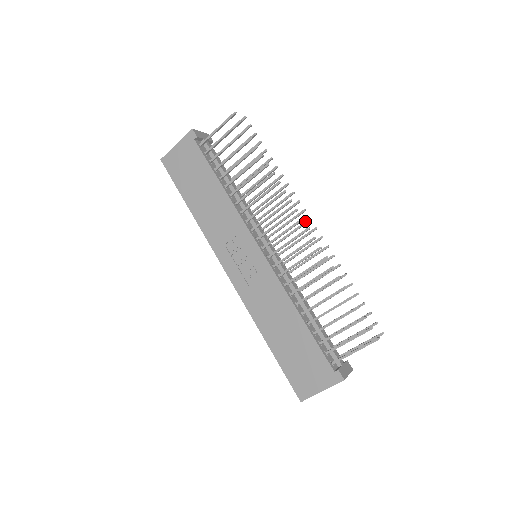
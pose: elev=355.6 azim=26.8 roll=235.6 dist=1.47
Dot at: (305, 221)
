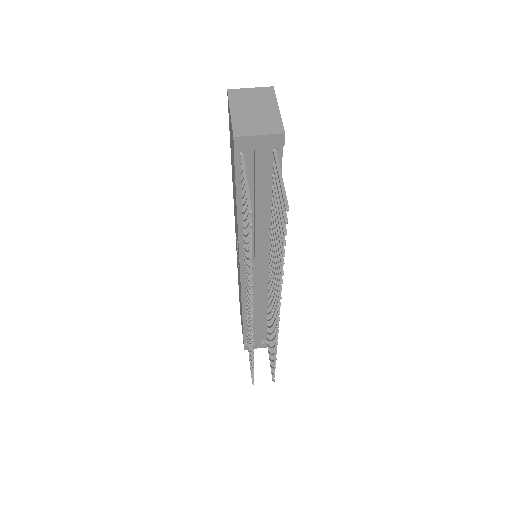
Dot at: (276, 313)
